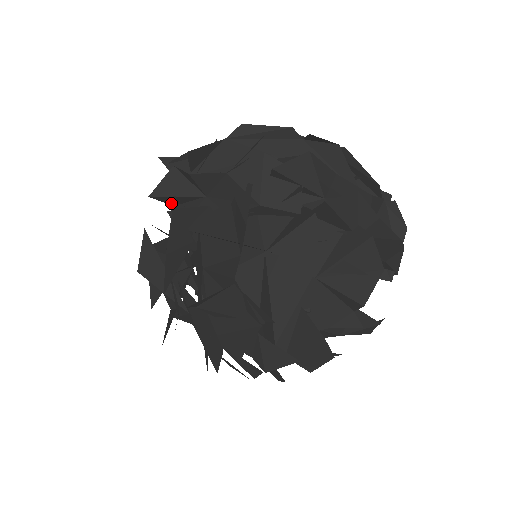
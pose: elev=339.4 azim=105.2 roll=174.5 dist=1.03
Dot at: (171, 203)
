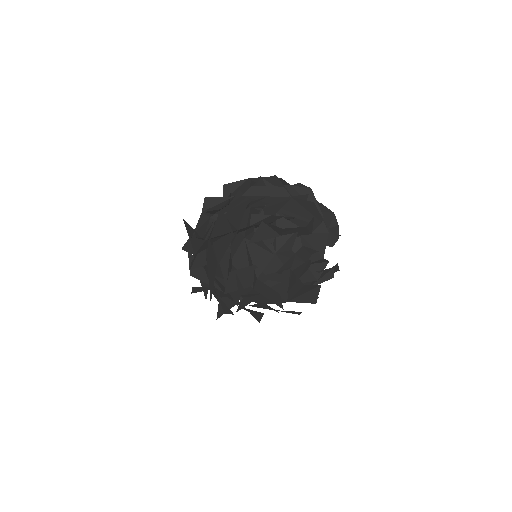
Dot at: occluded
